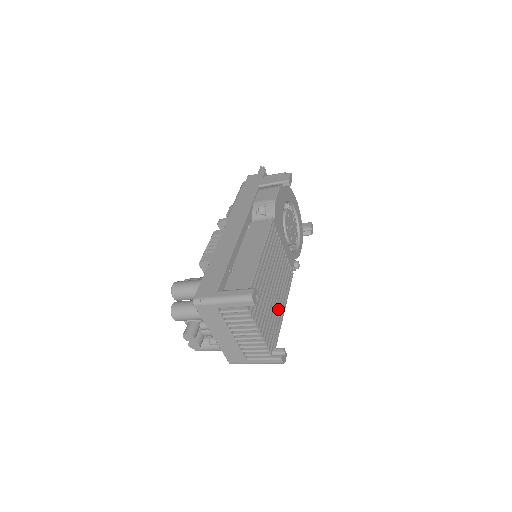
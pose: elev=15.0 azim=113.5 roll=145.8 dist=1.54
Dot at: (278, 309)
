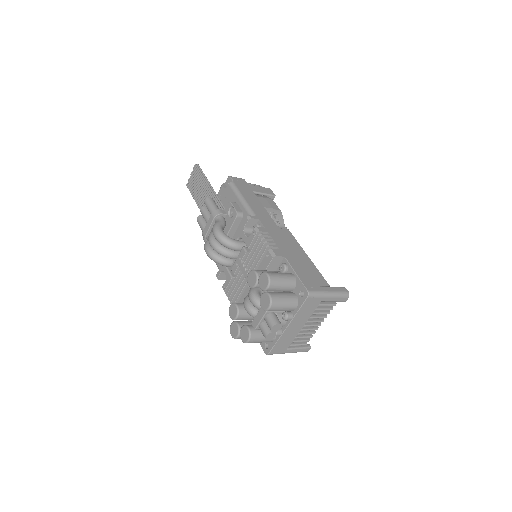
Dot at: occluded
